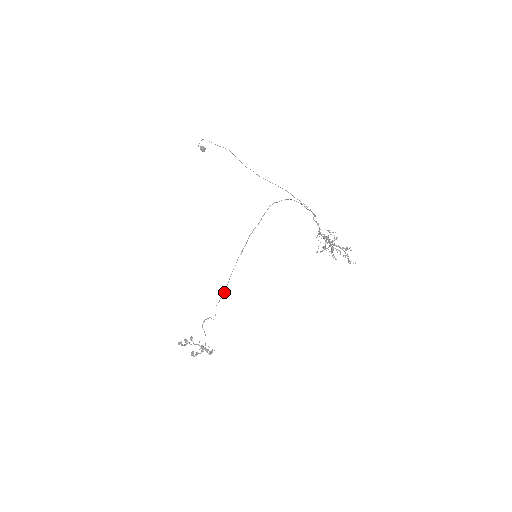
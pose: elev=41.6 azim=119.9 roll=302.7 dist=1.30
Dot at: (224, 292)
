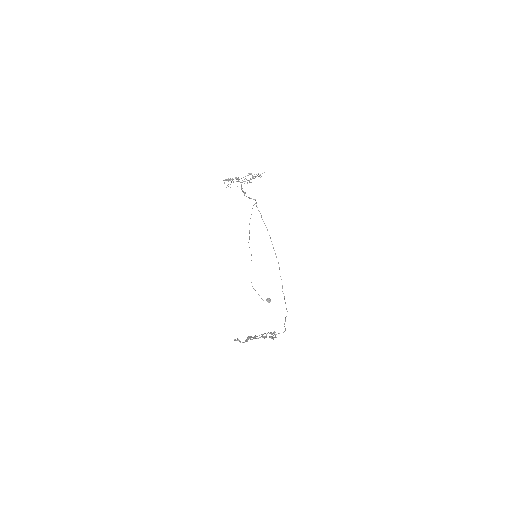
Dot at: occluded
